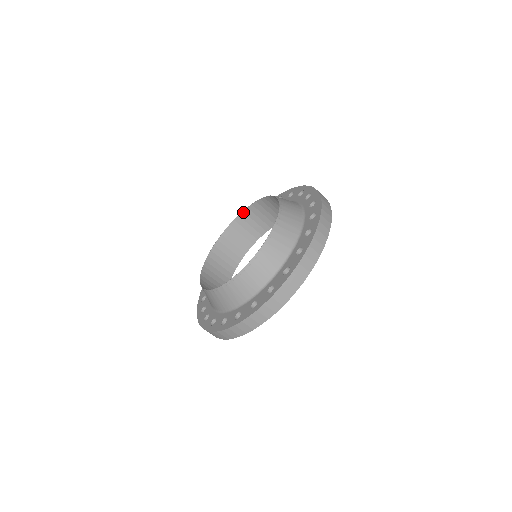
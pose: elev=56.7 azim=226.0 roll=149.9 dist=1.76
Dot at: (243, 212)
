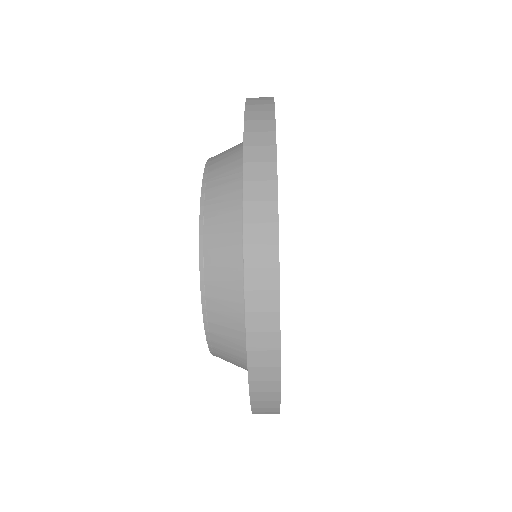
Dot at: occluded
